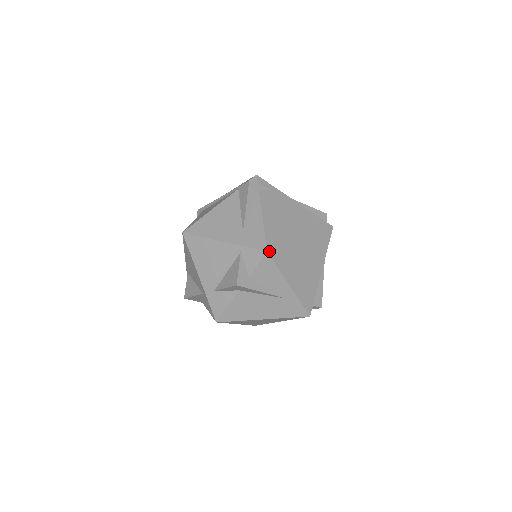
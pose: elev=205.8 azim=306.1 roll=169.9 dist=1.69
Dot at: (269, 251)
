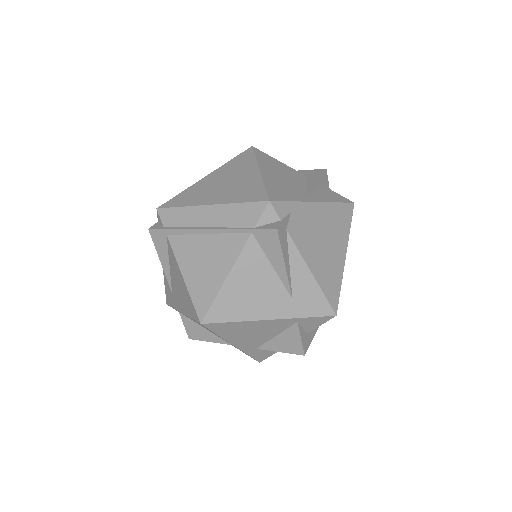
Dot at: occluded
